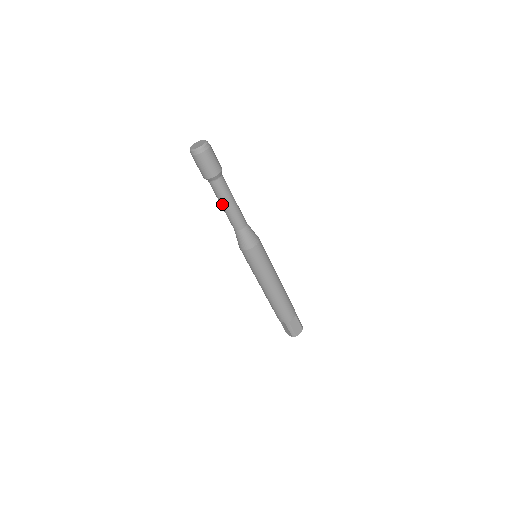
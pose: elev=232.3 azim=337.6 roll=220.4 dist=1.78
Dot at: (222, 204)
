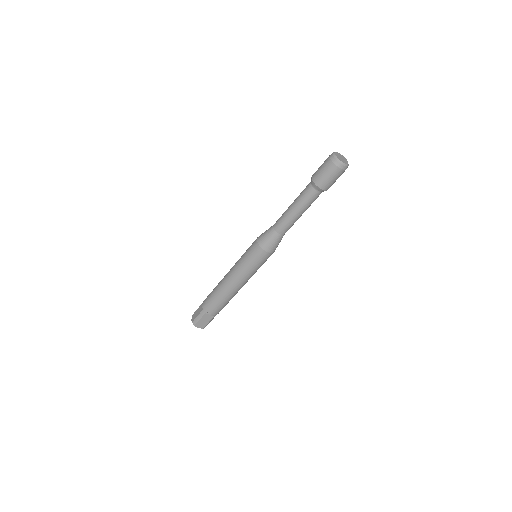
Dot at: (302, 212)
